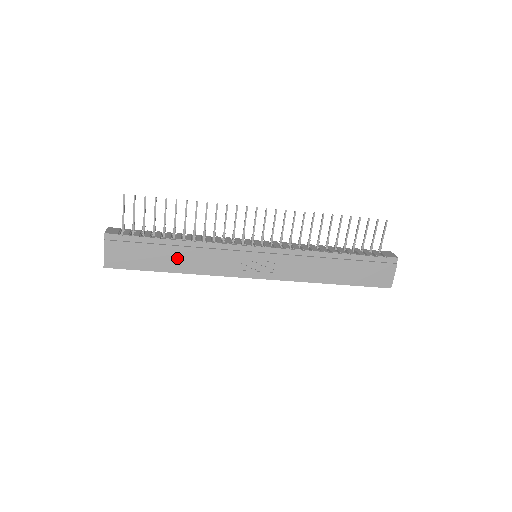
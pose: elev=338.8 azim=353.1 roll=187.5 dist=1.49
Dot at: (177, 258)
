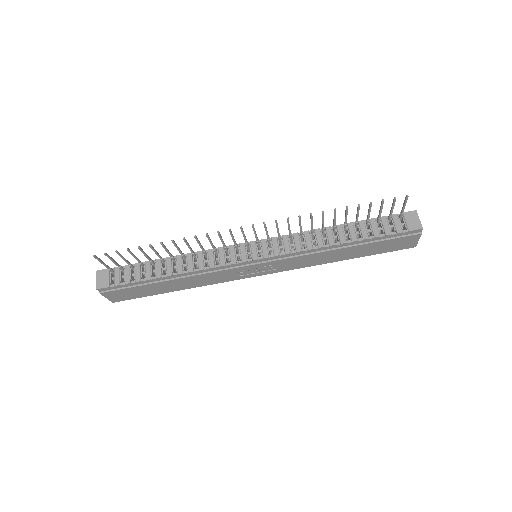
Dot at: (176, 284)
